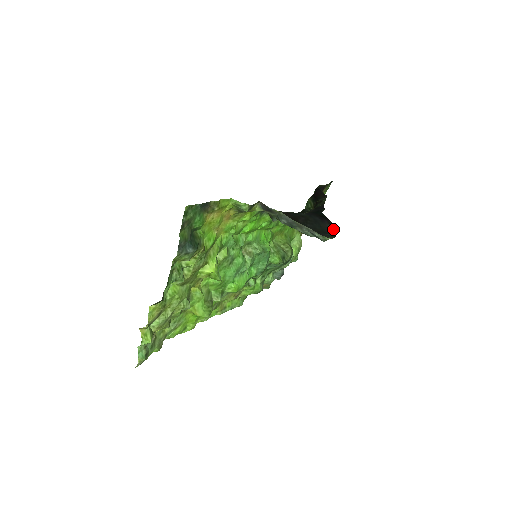
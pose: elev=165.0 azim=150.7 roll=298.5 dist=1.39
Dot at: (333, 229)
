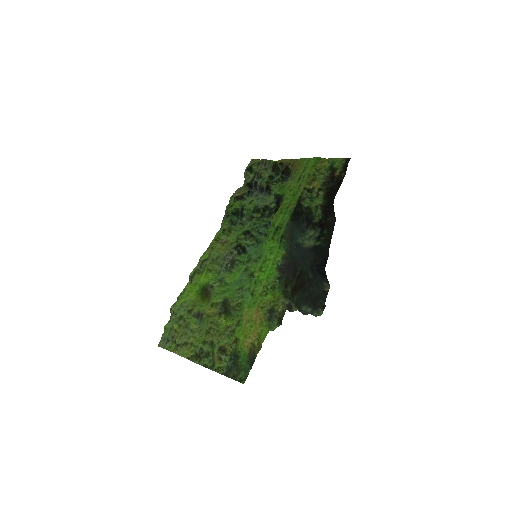
Dot at: (326, 288)
